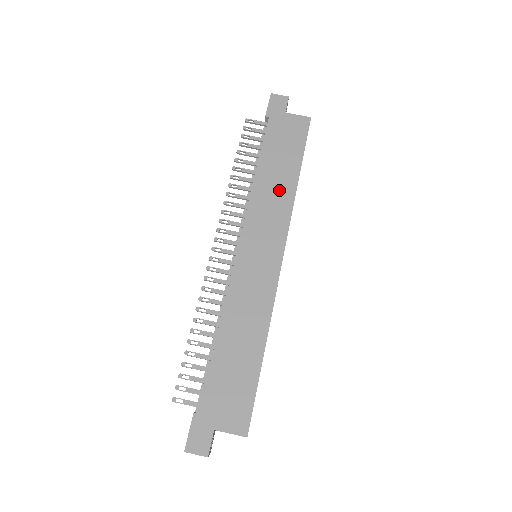
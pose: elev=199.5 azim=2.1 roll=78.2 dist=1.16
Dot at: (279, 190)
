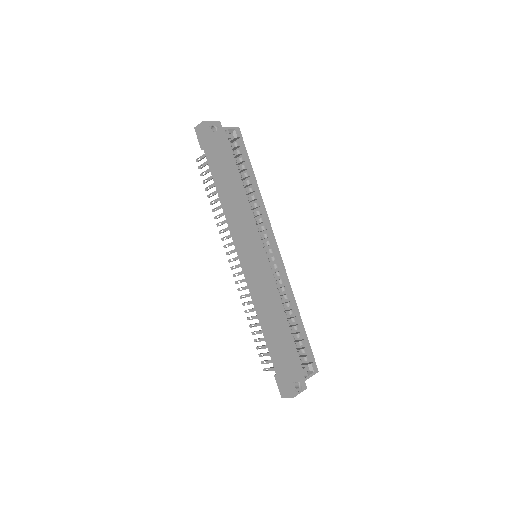
Dot at: (236, 204)
